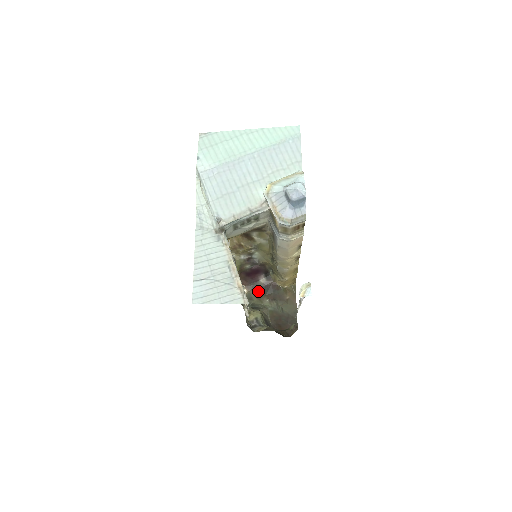
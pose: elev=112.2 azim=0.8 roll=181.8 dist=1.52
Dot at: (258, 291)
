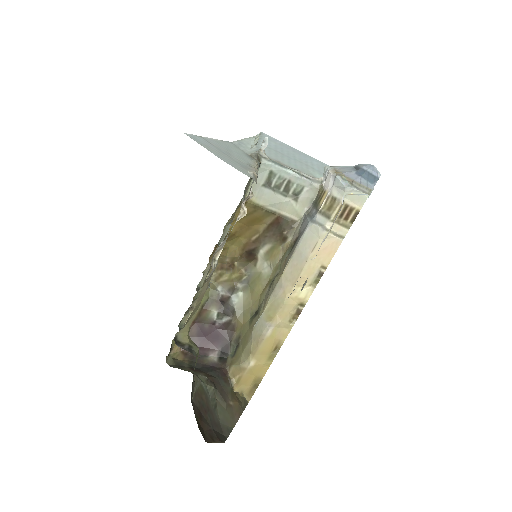
Dot at: (197, 366)
